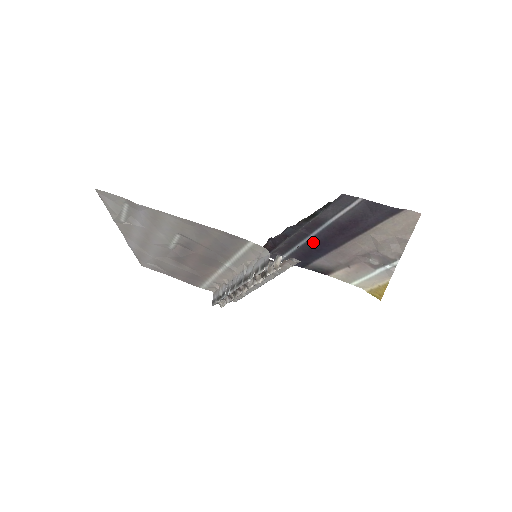
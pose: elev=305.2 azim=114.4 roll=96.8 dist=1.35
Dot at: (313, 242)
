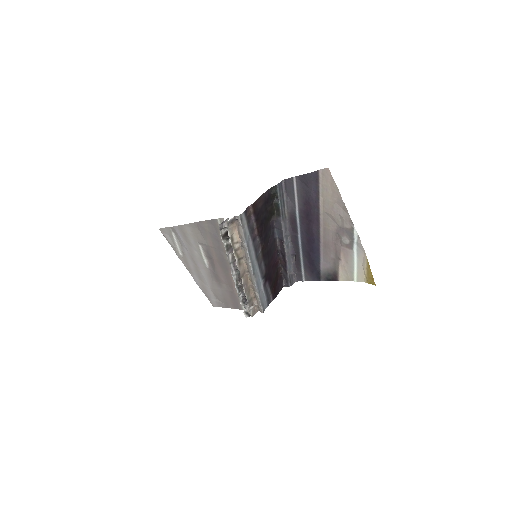
Dot at: (304, 243)
